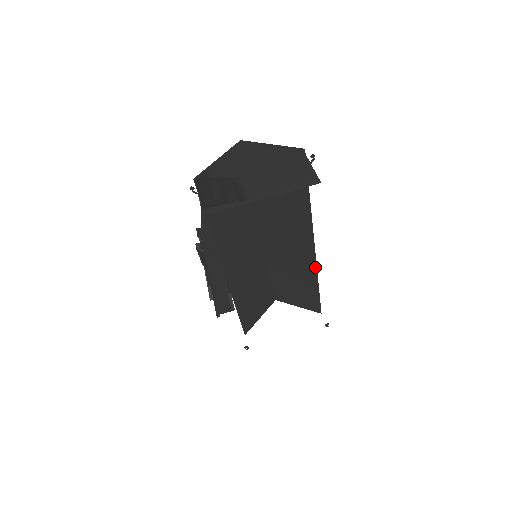
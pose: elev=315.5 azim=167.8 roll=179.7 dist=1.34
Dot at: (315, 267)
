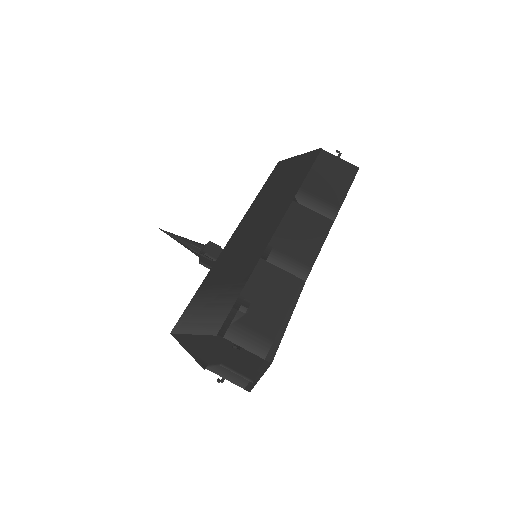
Dot at: (290, 203)
